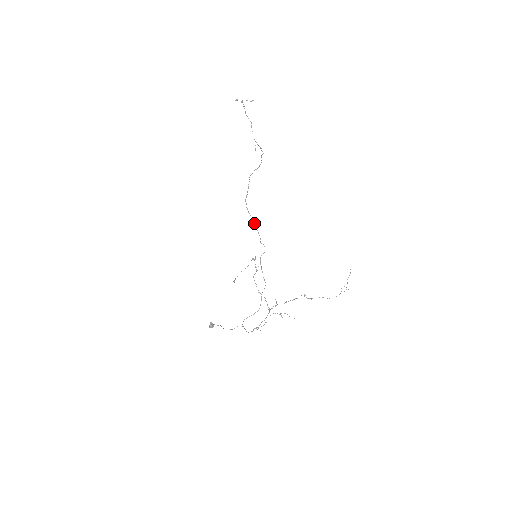
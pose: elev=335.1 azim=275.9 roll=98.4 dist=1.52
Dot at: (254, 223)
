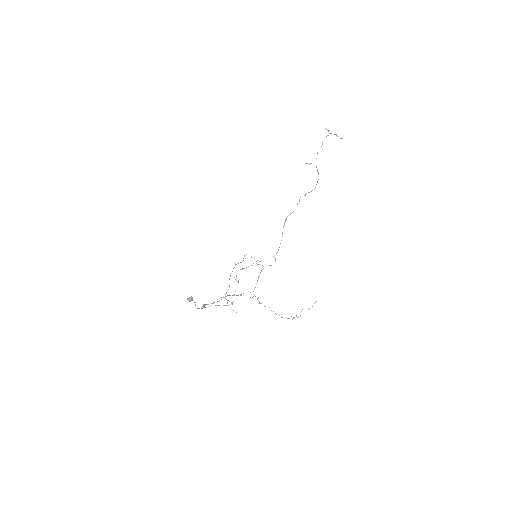
Dot at: occluded
